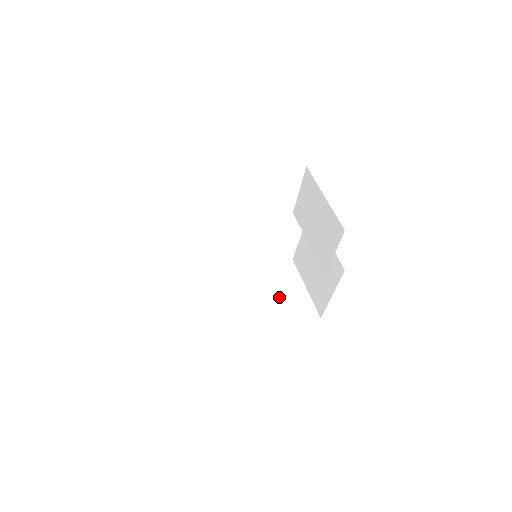
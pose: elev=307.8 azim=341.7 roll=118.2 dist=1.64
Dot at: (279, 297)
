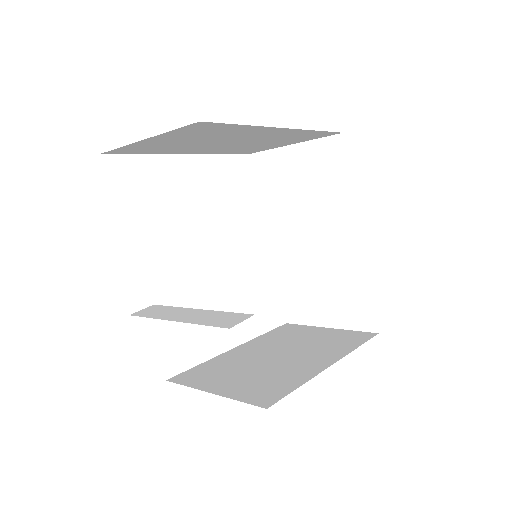
Dot at: (310, 343)
